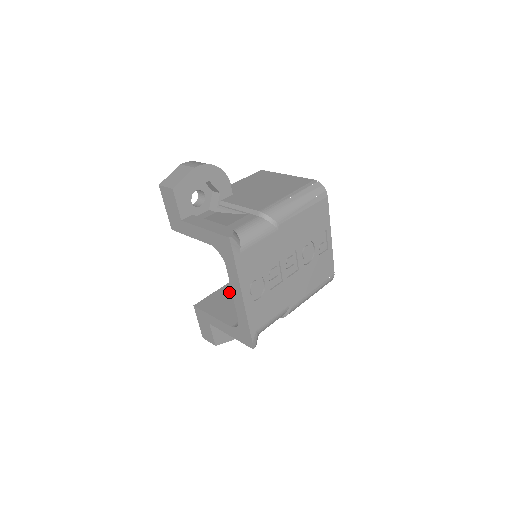
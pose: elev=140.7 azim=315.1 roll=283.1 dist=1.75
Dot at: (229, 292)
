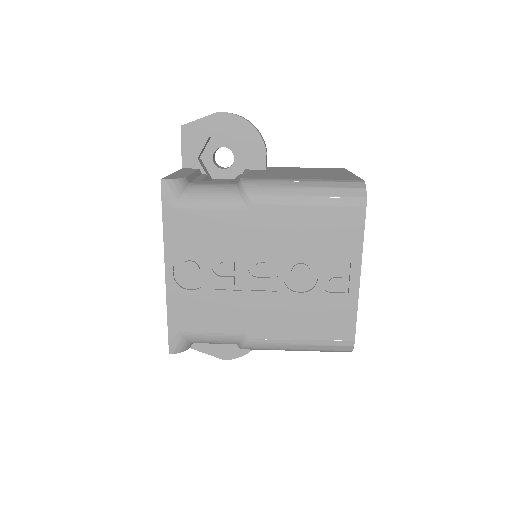
Dot at: occluded
